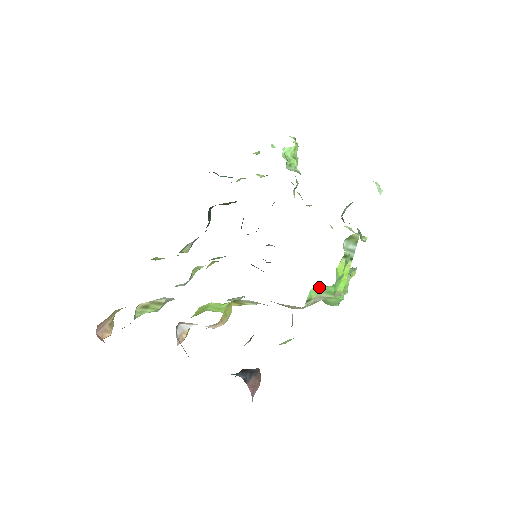
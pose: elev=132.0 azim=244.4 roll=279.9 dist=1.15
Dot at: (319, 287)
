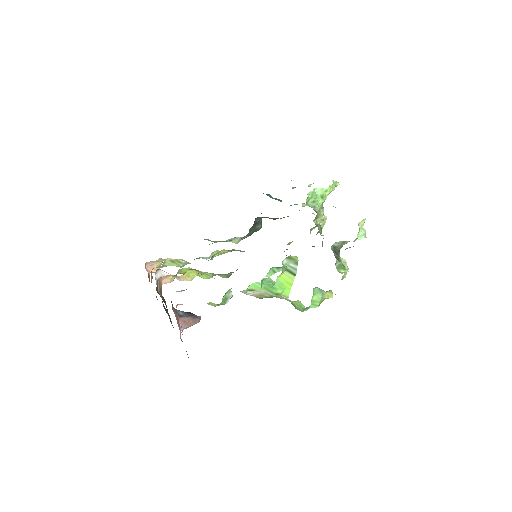
Dot at: (260, 284)
